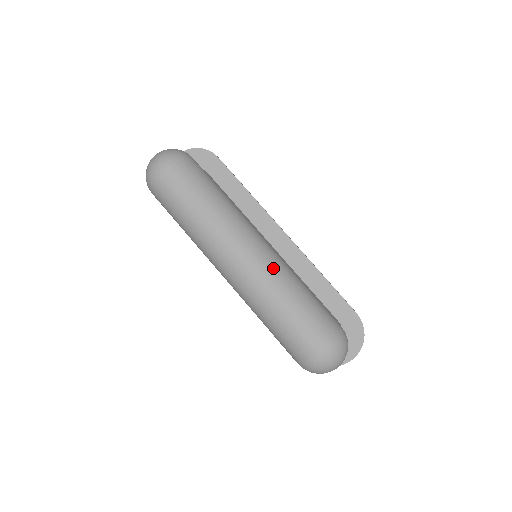
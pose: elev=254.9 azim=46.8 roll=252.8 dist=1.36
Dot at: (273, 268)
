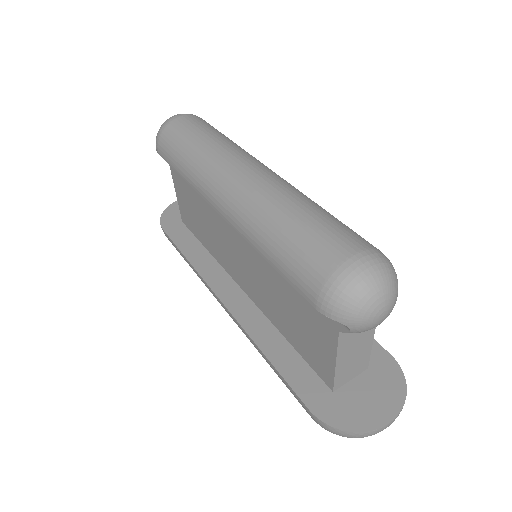
Dot at: (292, 186)
